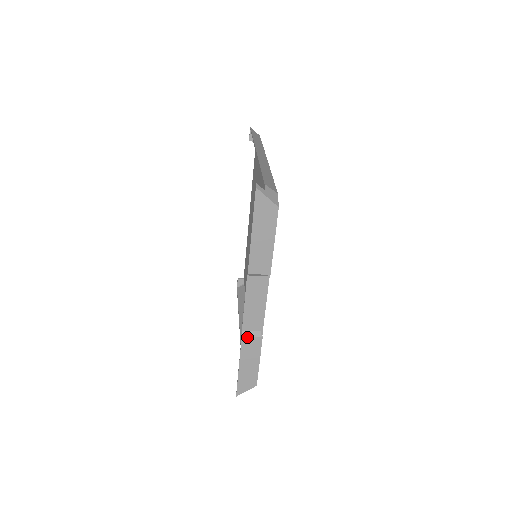
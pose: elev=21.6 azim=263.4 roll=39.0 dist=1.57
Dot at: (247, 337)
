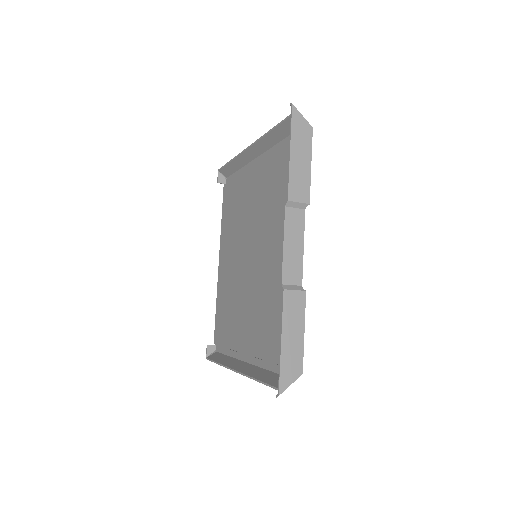
Dot at: (289, 291)
